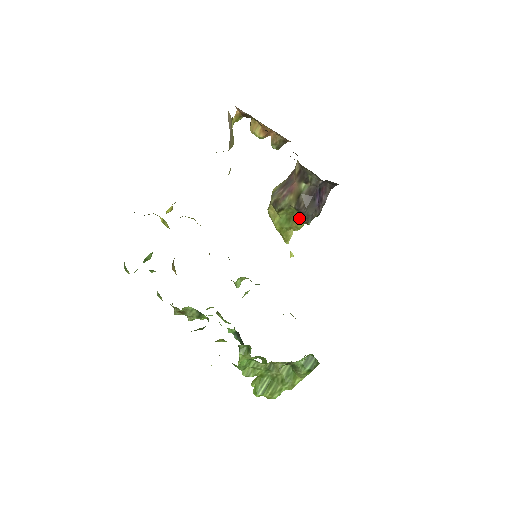
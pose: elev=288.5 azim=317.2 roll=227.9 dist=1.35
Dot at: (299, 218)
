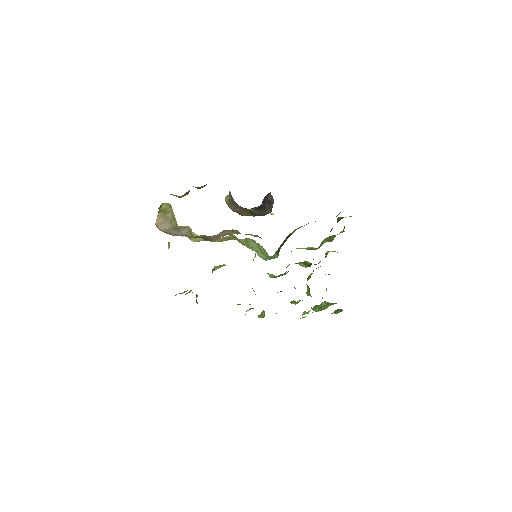
Dot at: occluded
